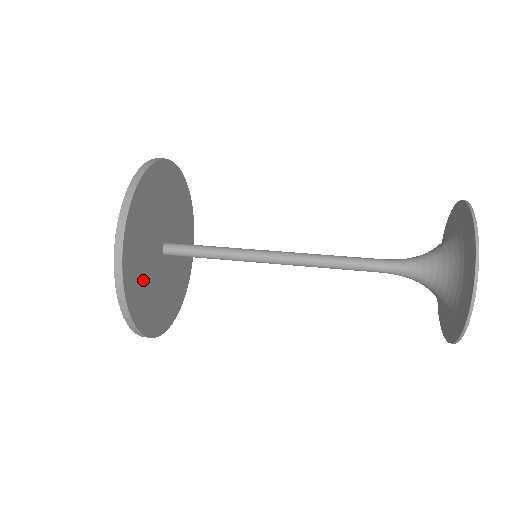
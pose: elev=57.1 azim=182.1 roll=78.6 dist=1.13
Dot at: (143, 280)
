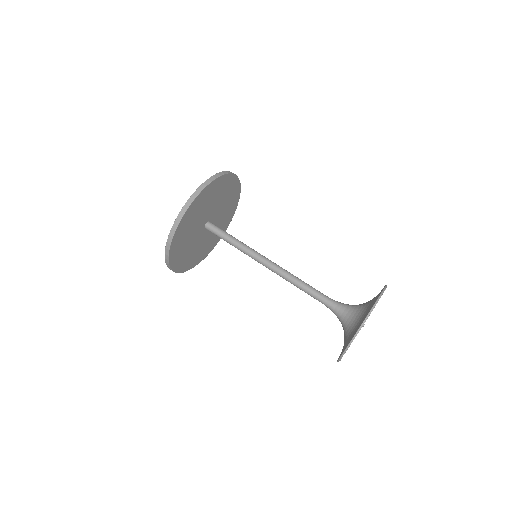
Dot at: (184, 241)
